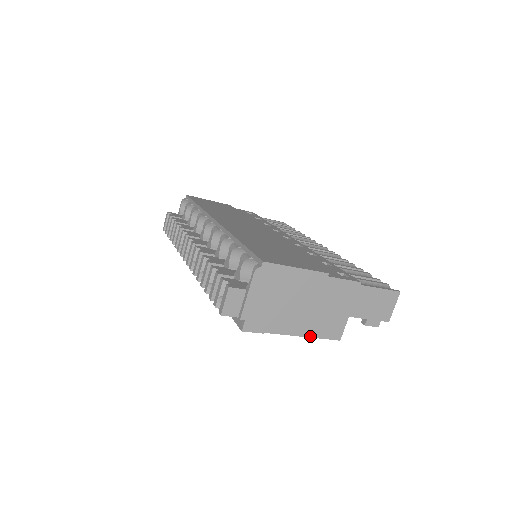
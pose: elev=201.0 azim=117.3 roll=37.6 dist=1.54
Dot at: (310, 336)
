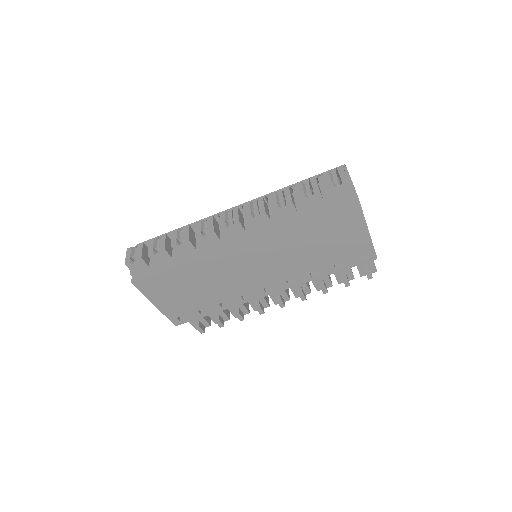
Dot at: (371, 240)
